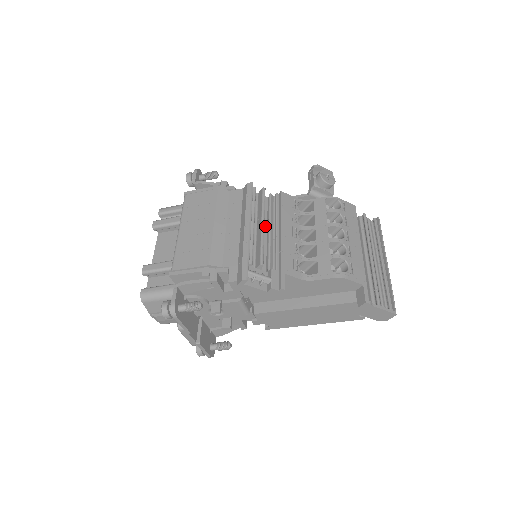
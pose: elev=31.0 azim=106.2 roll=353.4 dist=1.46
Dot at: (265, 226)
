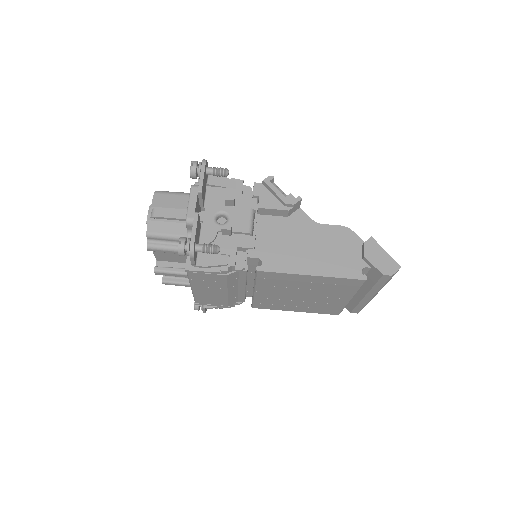
Dot at: occluded
